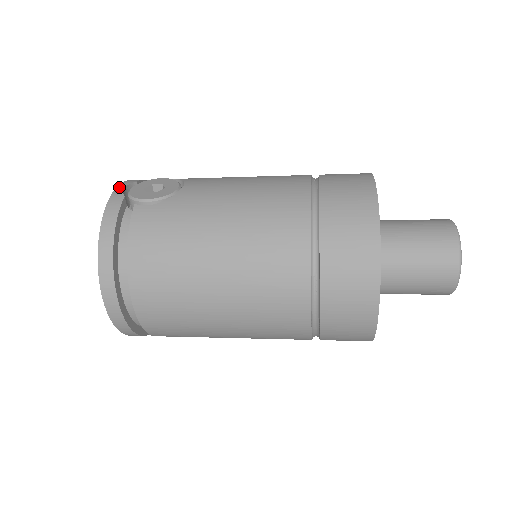
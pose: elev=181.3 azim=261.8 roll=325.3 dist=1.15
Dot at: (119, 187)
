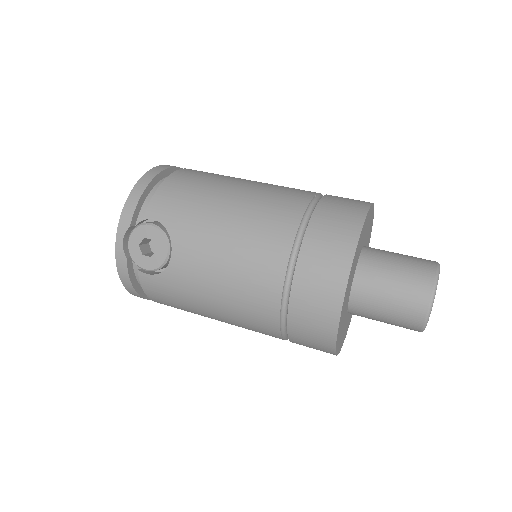
Dot at: (118, 240)
